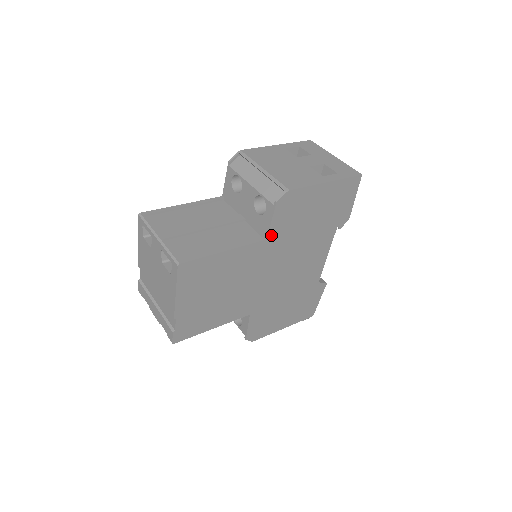
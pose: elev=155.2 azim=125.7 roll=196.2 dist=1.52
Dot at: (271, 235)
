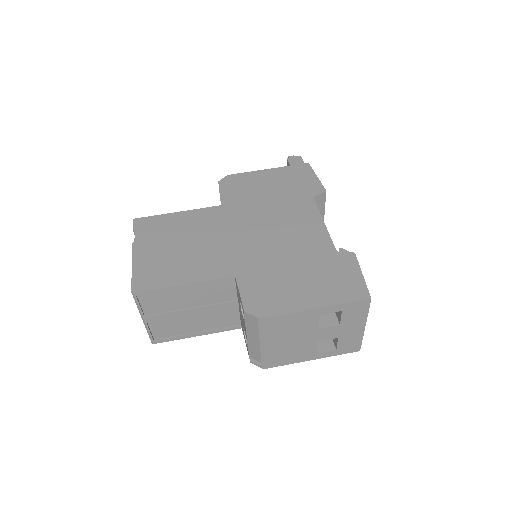
Dot at: occluded
